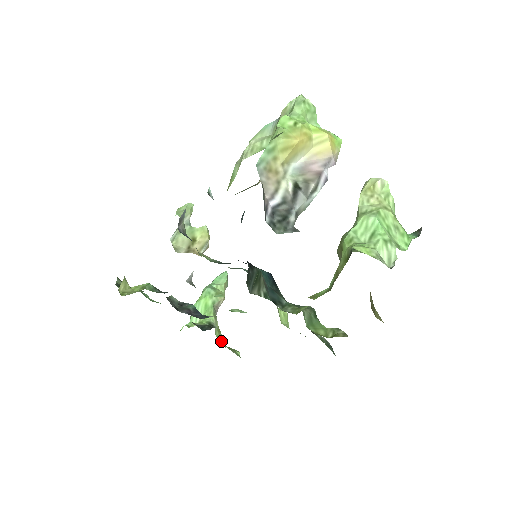
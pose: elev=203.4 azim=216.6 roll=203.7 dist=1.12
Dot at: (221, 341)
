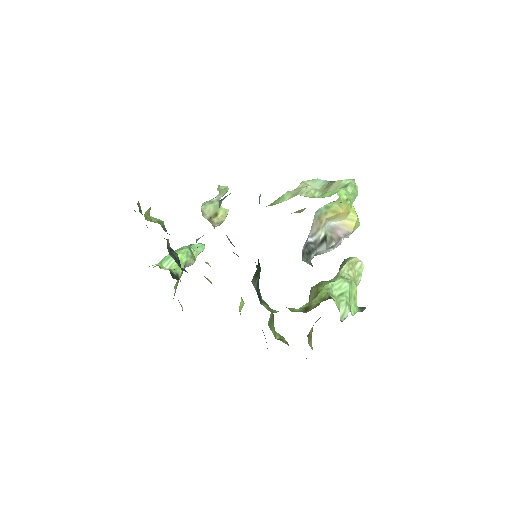
Dot at: occluded
